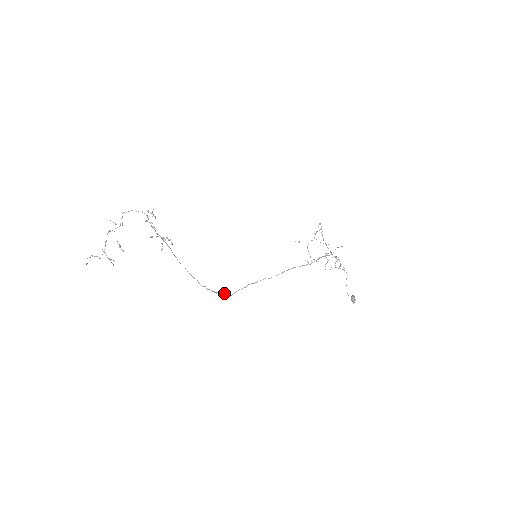
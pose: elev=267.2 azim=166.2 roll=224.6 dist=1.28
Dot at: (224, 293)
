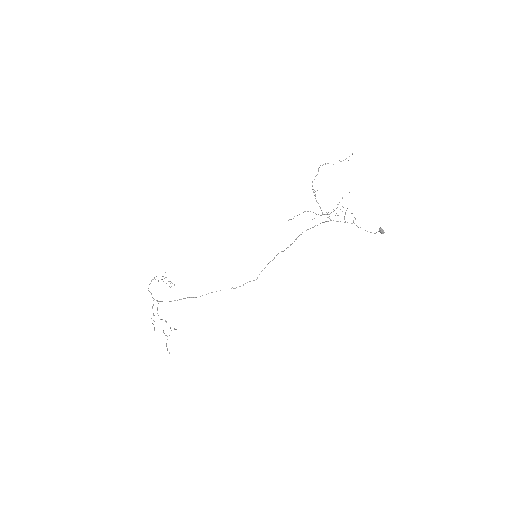
Dot at: (250, 281)
